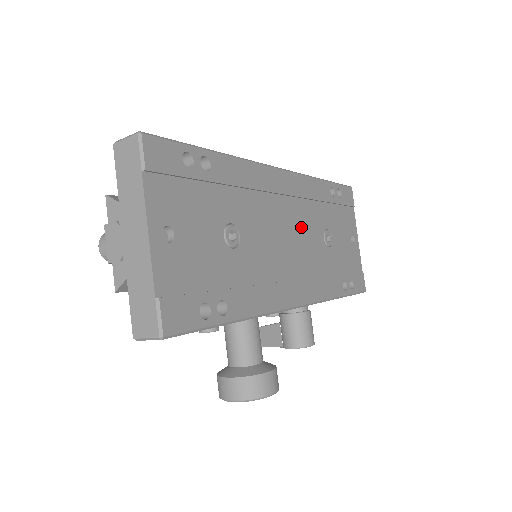
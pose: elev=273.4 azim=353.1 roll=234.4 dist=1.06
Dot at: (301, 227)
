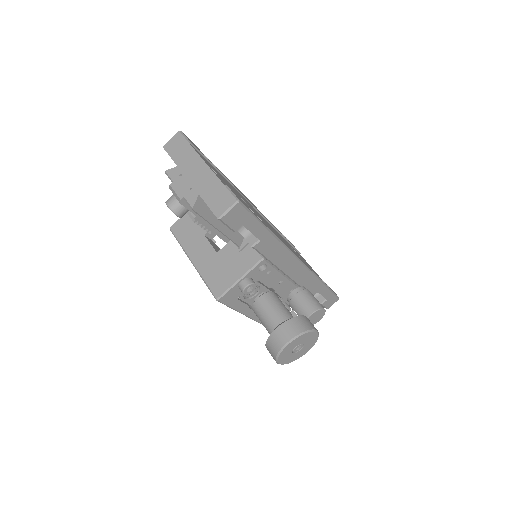
Dot at: (277, 233)
